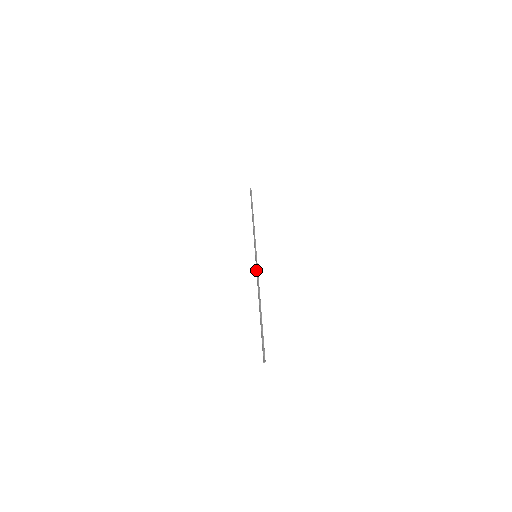
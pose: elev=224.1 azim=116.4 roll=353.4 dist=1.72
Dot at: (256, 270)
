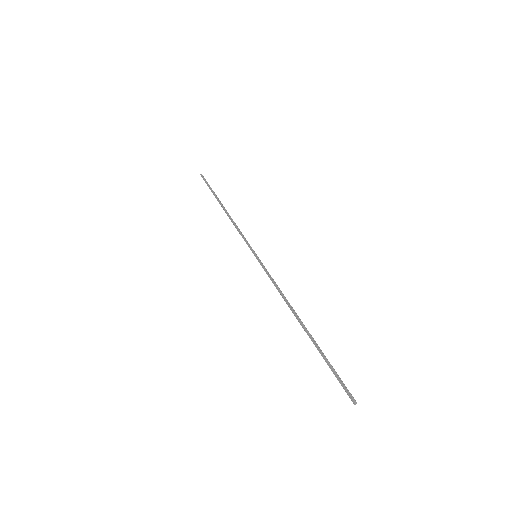
Dot at: (267, 274)
